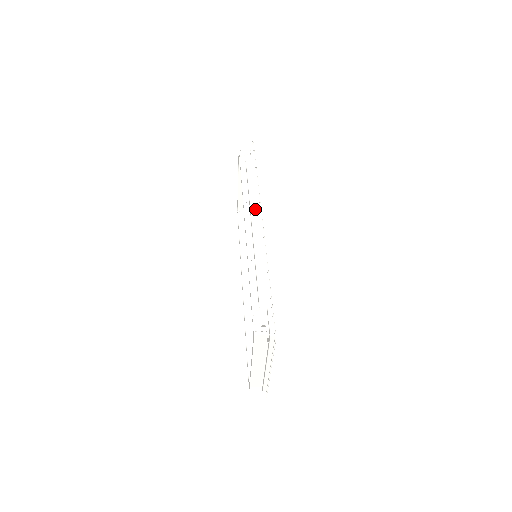
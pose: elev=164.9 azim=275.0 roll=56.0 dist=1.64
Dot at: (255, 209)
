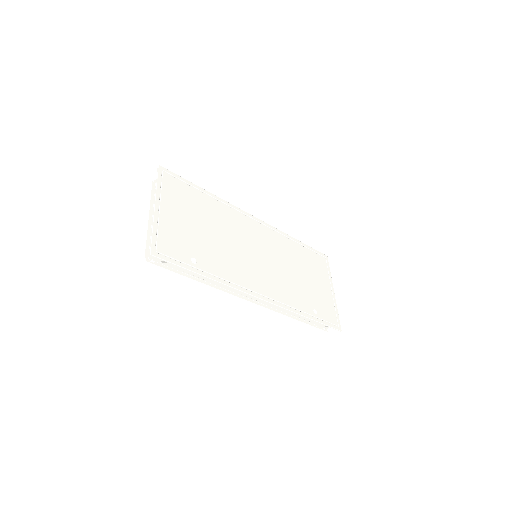
Dot at: occluded
